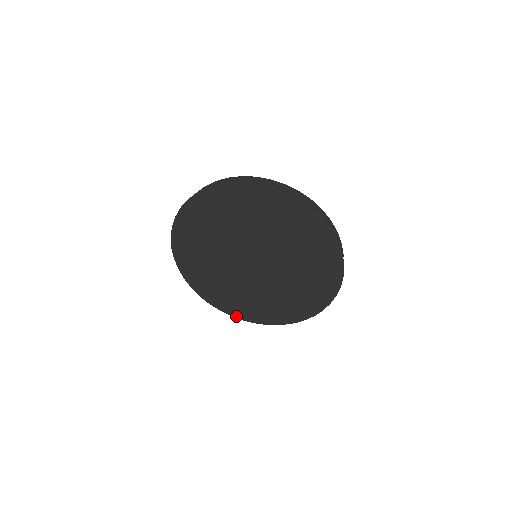
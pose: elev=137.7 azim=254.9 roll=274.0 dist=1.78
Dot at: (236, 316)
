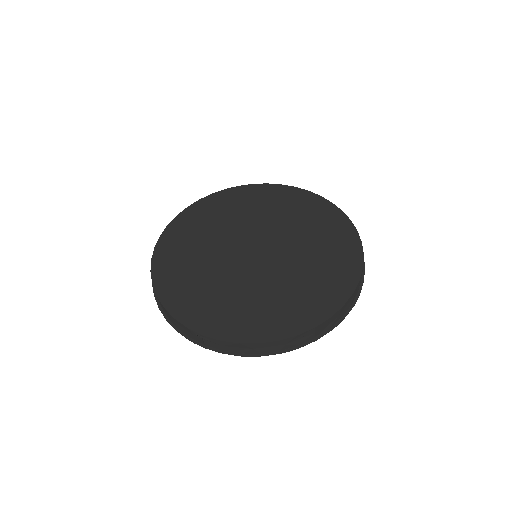
Dot at: occluded
